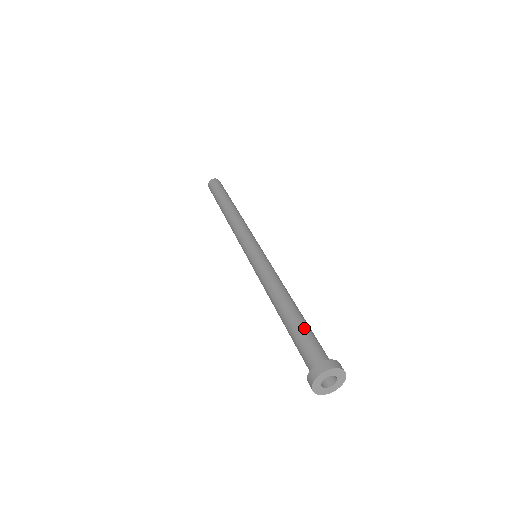
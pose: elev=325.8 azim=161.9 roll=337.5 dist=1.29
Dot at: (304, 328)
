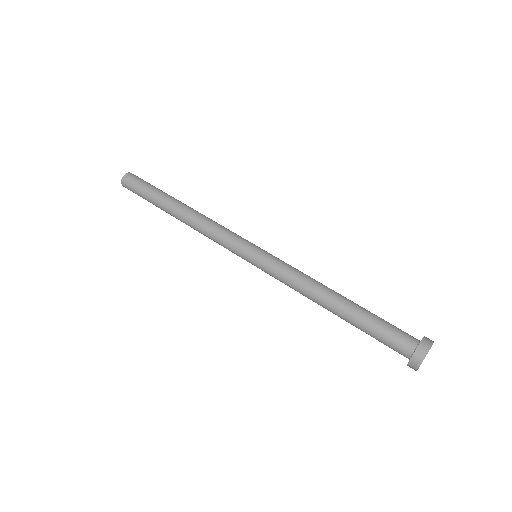
Dot at: (372, 320)
